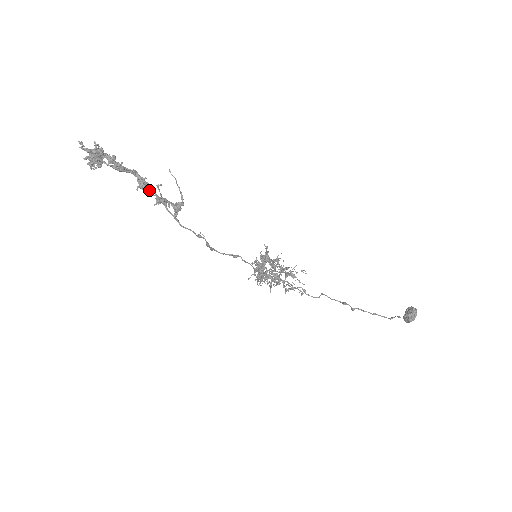
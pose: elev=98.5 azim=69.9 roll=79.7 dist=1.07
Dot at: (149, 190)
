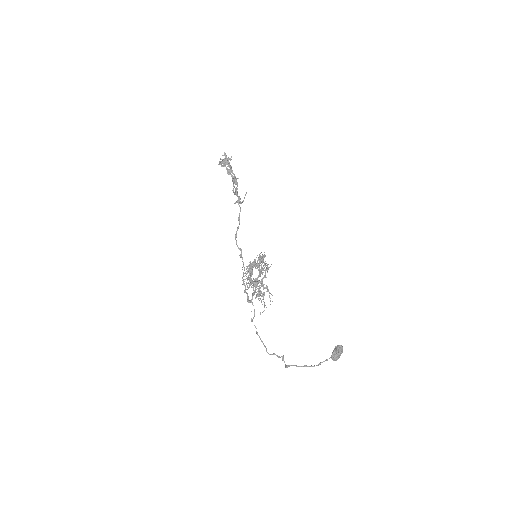
Dot at: (236, 183)
